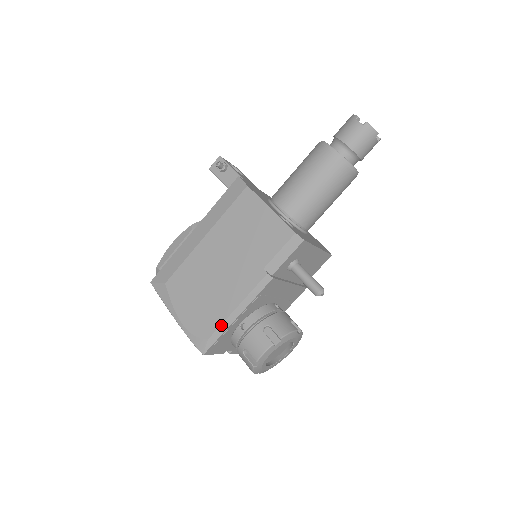
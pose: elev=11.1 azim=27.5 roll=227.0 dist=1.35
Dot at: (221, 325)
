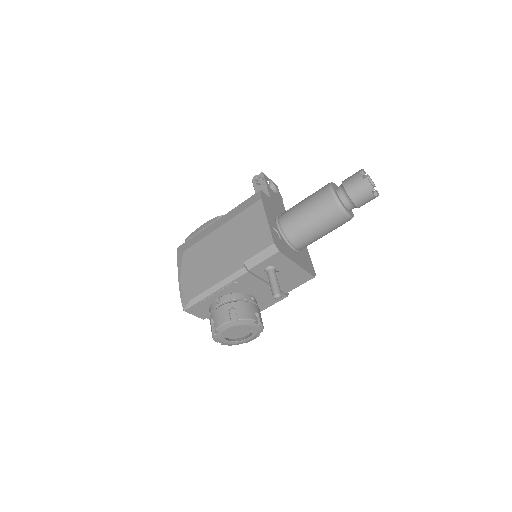
Dot at: (202, 293)
